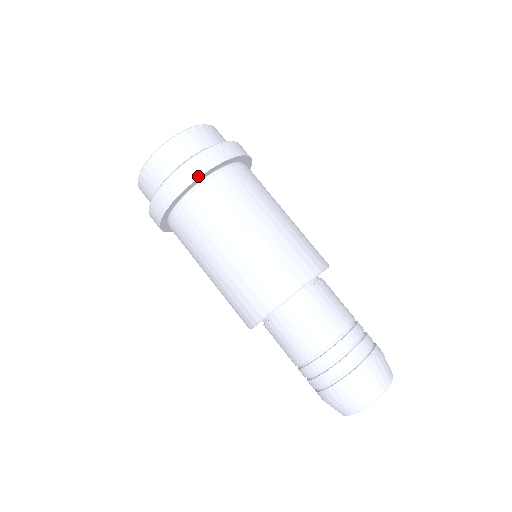
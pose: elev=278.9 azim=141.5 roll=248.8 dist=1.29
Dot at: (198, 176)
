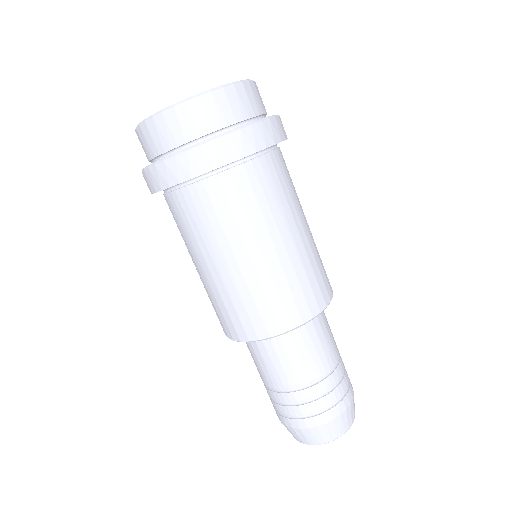
Dot at: (239, 157)
